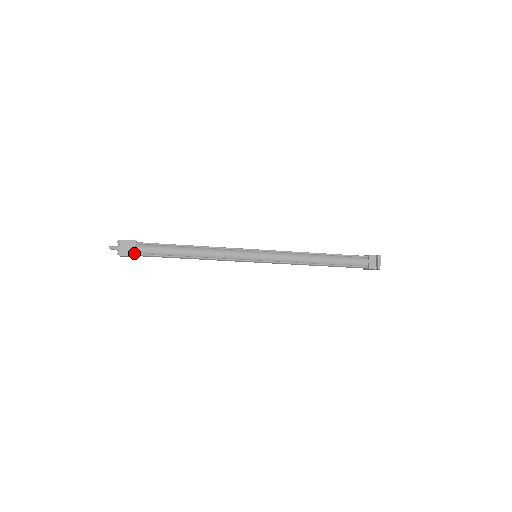
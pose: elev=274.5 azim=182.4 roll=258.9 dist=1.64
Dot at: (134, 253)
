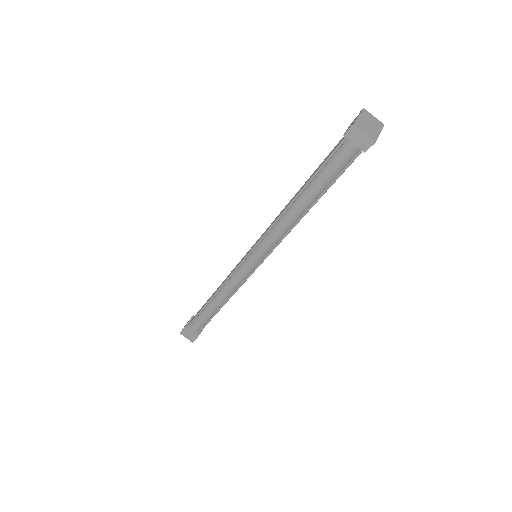
Dot at: (195, 335)
